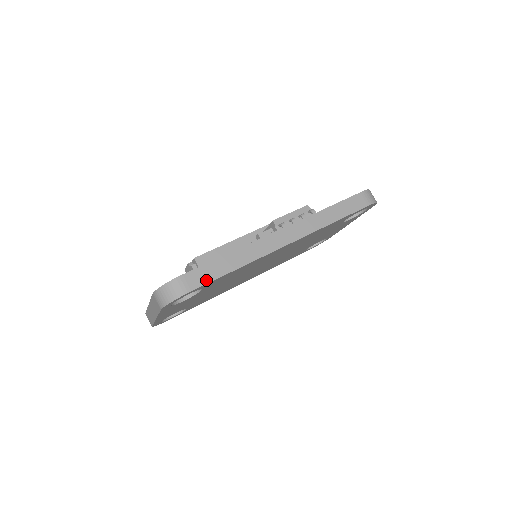
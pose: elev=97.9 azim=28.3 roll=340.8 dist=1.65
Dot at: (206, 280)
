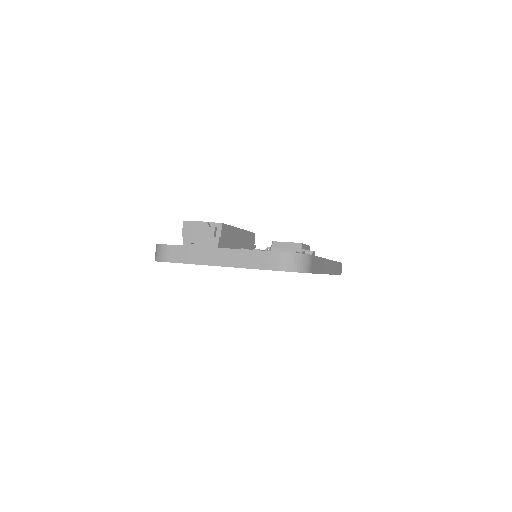
Dot at: (315, 270)
